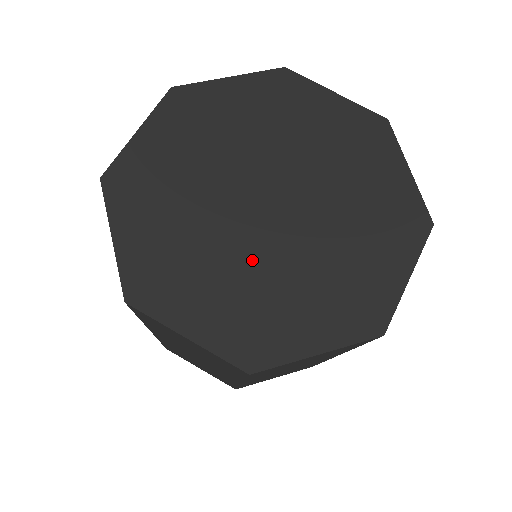
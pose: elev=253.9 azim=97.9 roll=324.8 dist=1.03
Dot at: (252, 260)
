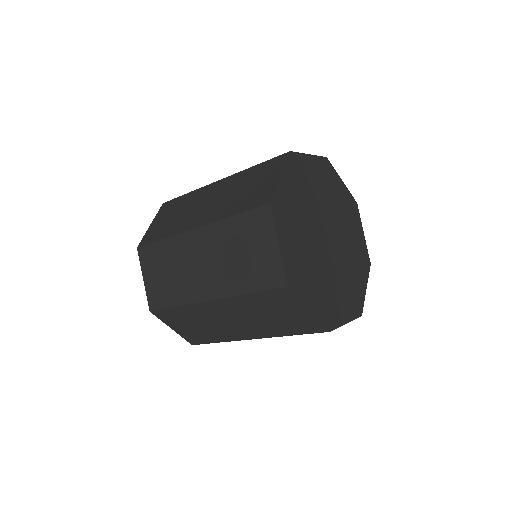
Dot at: (326, 270)
